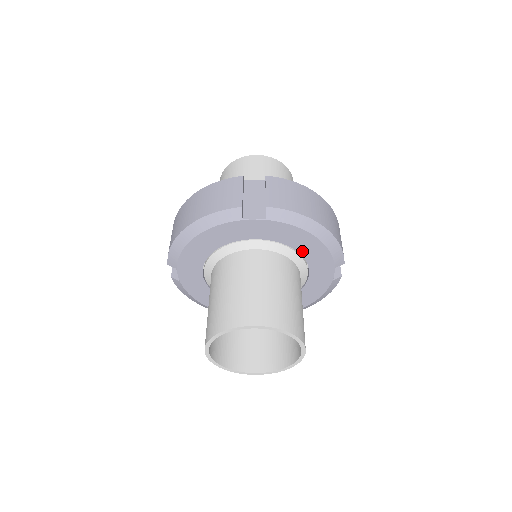
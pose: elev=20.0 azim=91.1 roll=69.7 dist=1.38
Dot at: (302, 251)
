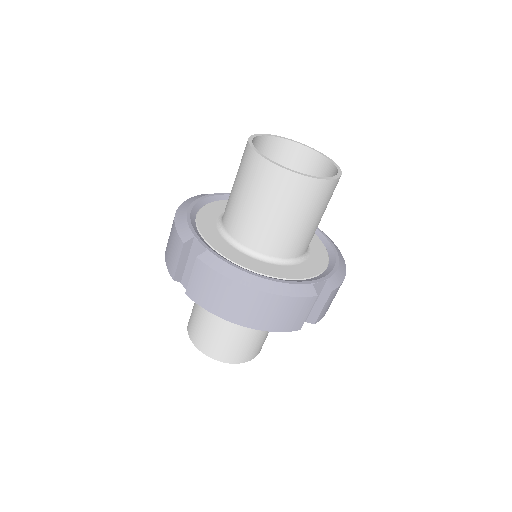
Dot at: occluded
